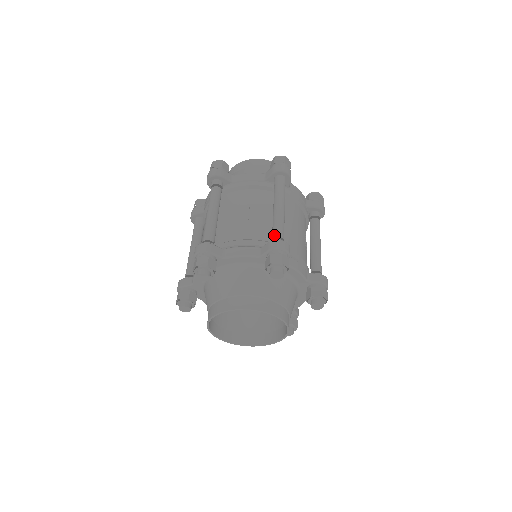
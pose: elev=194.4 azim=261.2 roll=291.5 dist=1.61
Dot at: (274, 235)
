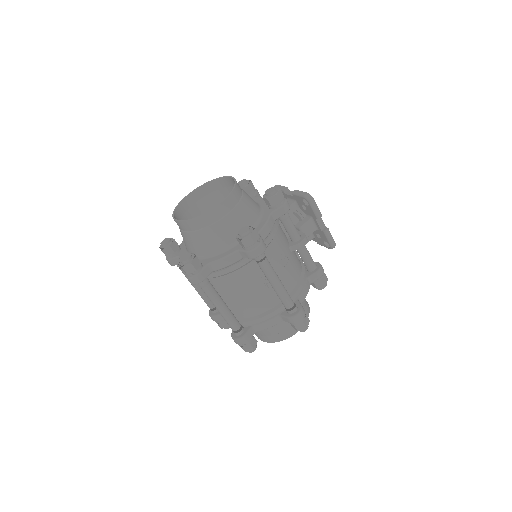
Dot at: (231, 328)
